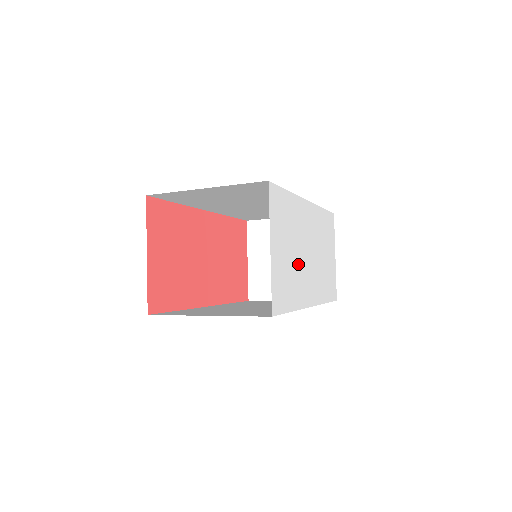
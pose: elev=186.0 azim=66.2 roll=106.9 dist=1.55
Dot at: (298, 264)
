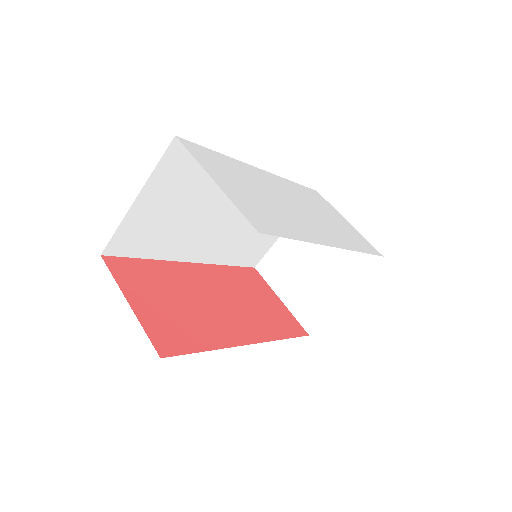
Dot at: (279, 207)
